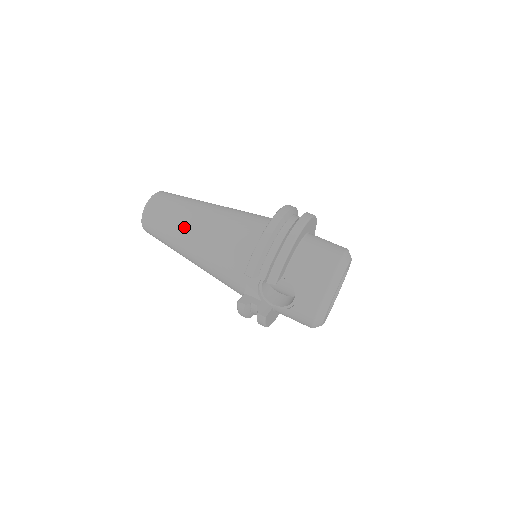
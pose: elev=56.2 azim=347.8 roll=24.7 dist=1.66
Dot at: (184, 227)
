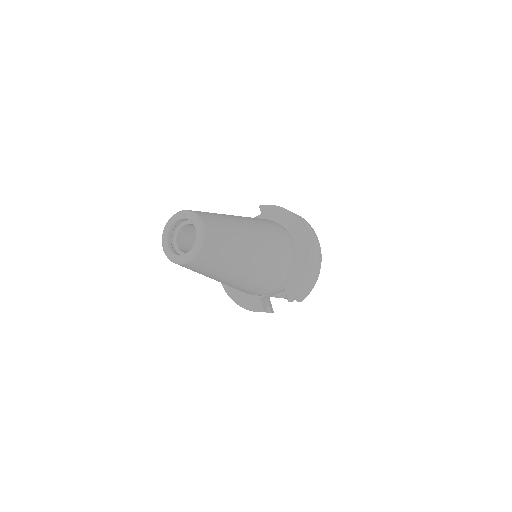
Dot at: (238, 266)
